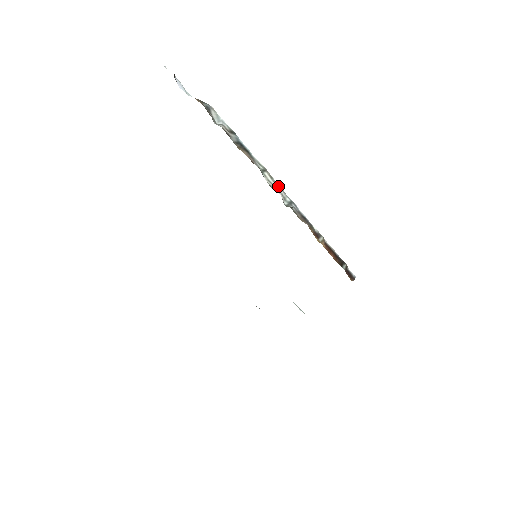
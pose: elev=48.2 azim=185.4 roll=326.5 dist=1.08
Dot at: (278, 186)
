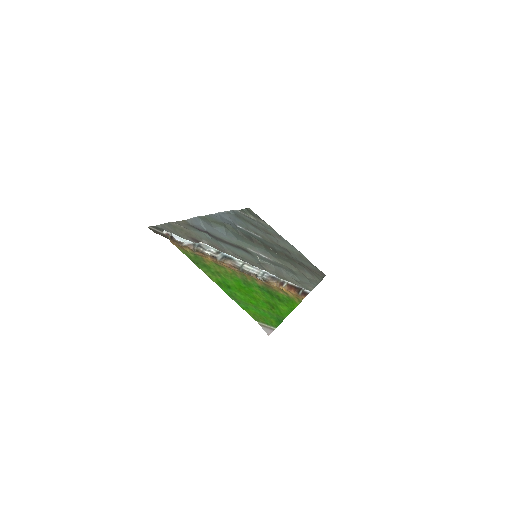
Dot at: (254, 268)
